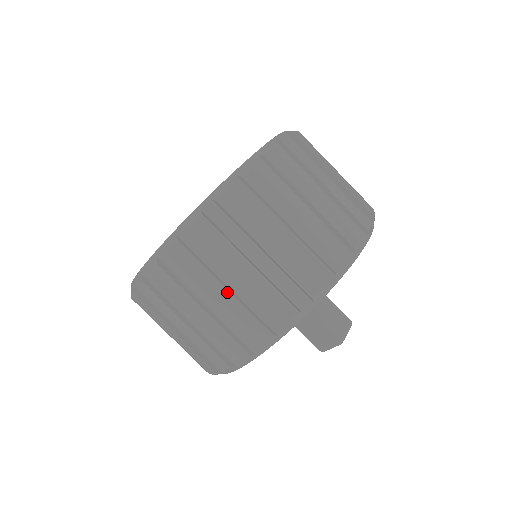
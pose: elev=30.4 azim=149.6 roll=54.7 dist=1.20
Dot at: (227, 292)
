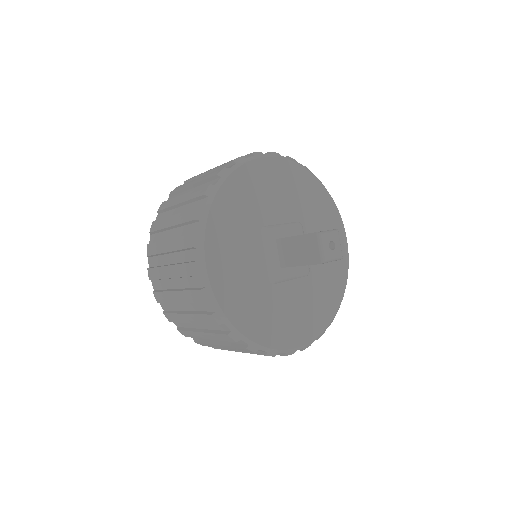
Dot at: (175, 216)
